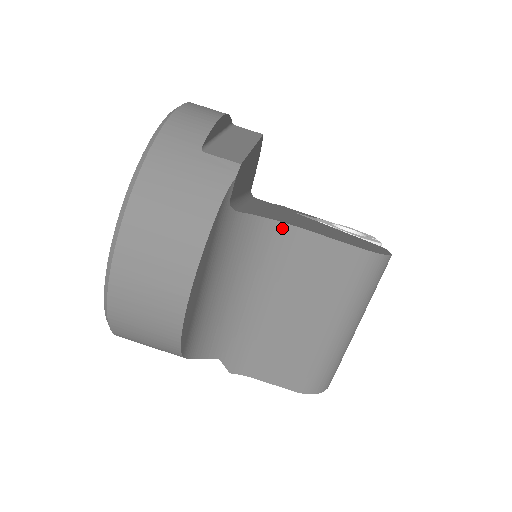
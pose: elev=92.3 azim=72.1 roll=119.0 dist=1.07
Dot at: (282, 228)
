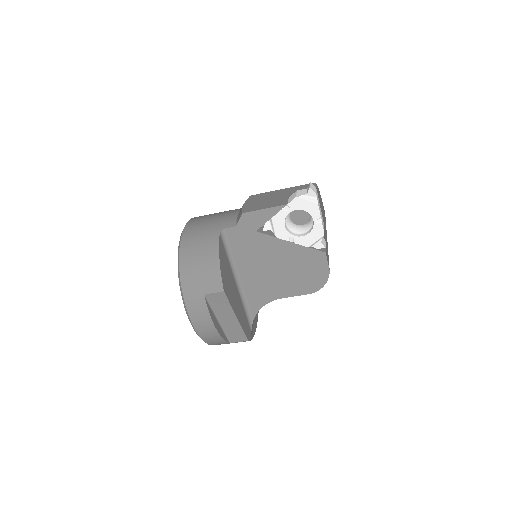
Dot at: (270, 300)
